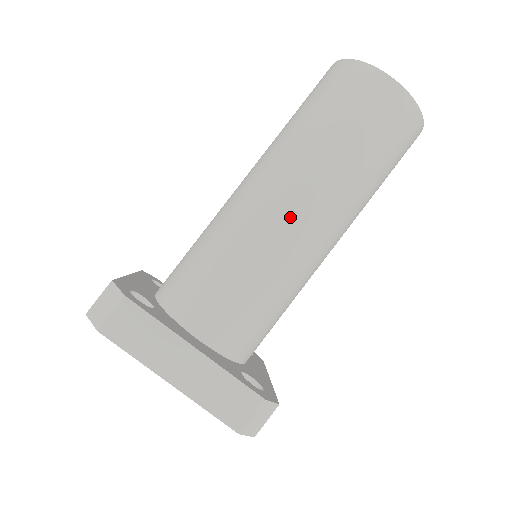
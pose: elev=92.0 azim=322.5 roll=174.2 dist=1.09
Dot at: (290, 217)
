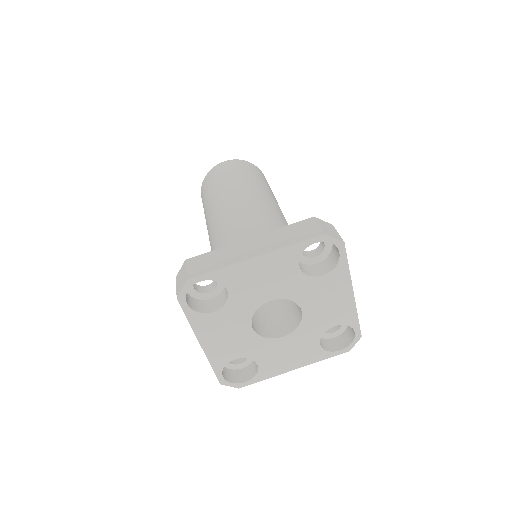
Dot at: (238, 205)
